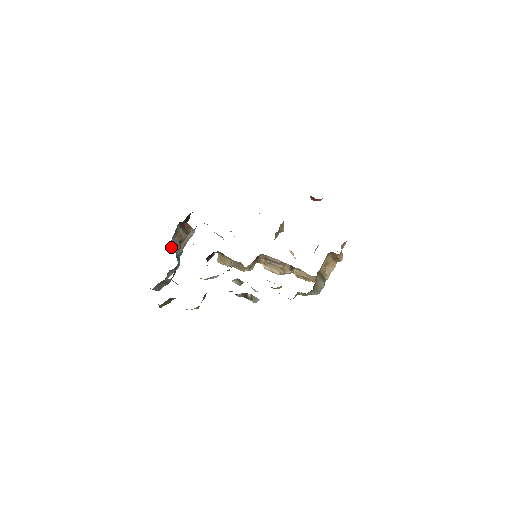
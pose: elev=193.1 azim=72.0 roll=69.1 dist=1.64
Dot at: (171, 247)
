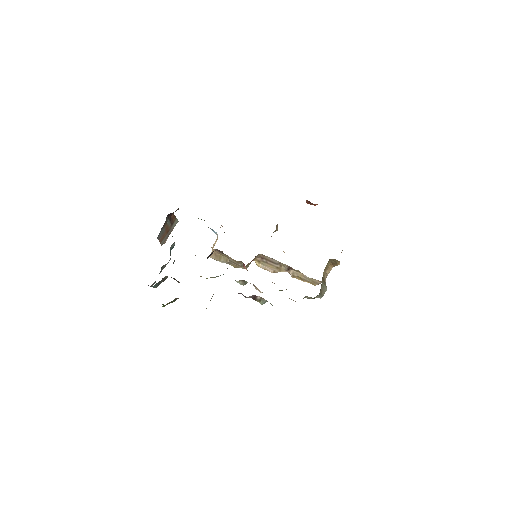
Dot at: (158, 239)
